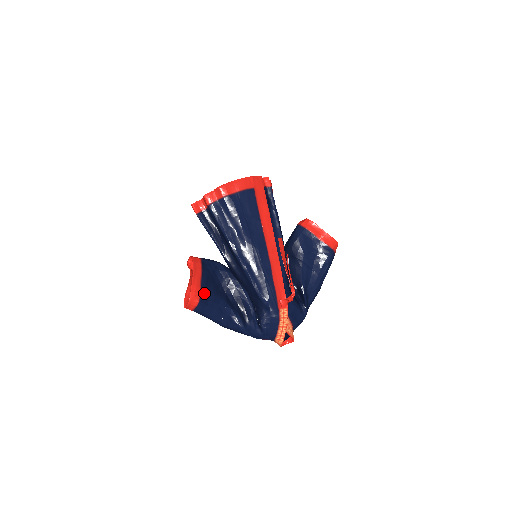
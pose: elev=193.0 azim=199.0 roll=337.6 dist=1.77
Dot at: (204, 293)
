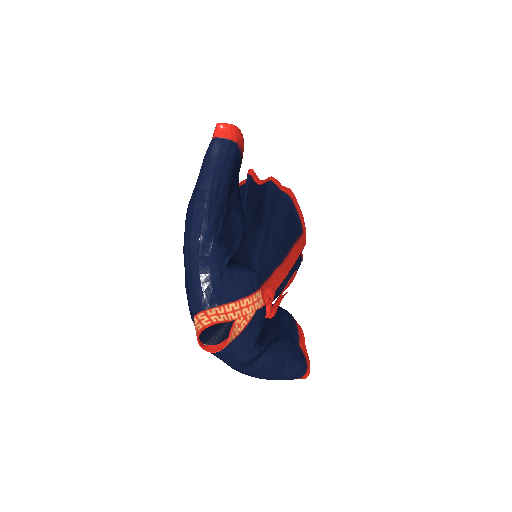
Dot at: (237, 157)
